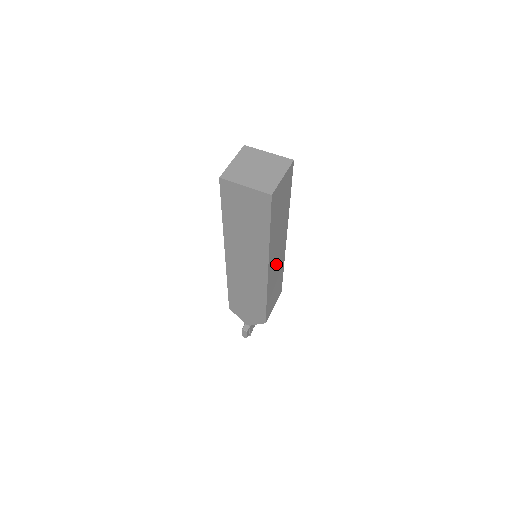
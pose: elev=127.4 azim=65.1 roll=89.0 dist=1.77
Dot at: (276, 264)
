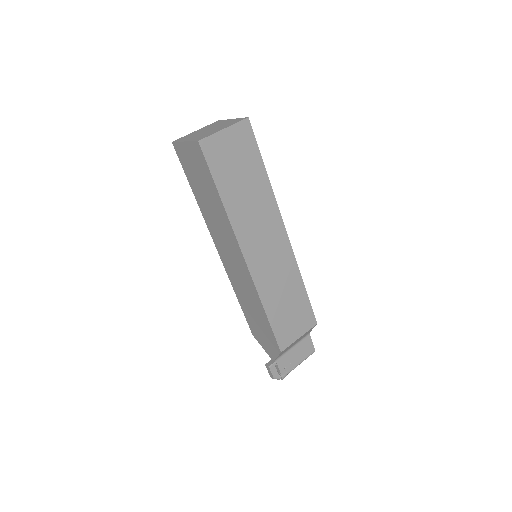
Dot at: (270, 262)
